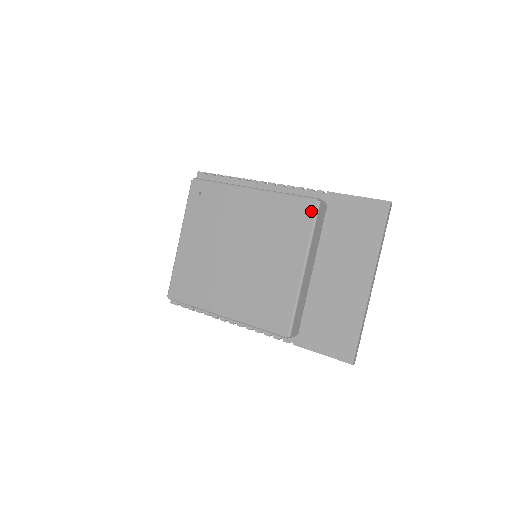
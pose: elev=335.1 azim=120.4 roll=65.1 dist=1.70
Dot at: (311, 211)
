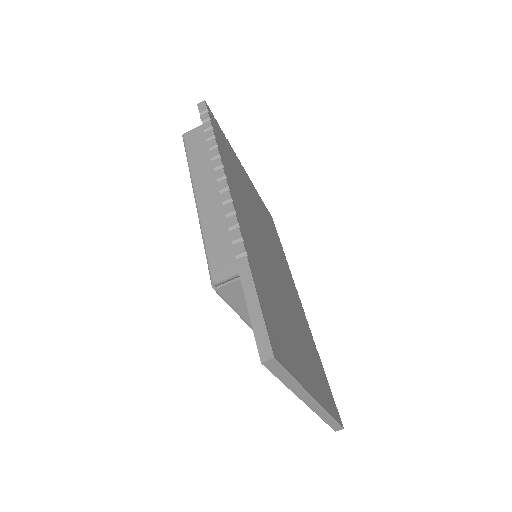
Dot at: occluded
